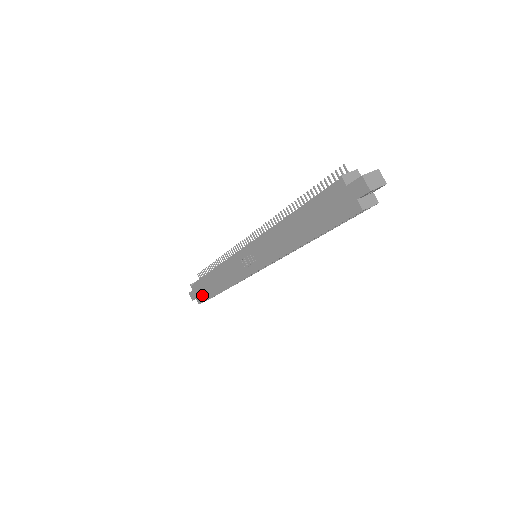
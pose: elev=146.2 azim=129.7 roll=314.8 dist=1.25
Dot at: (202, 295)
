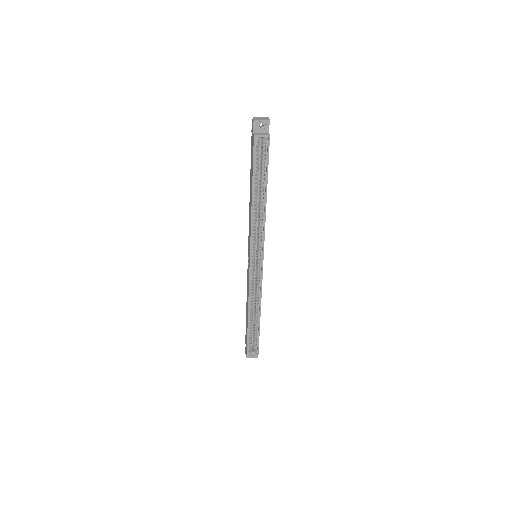
Dot at: (246, 340)
